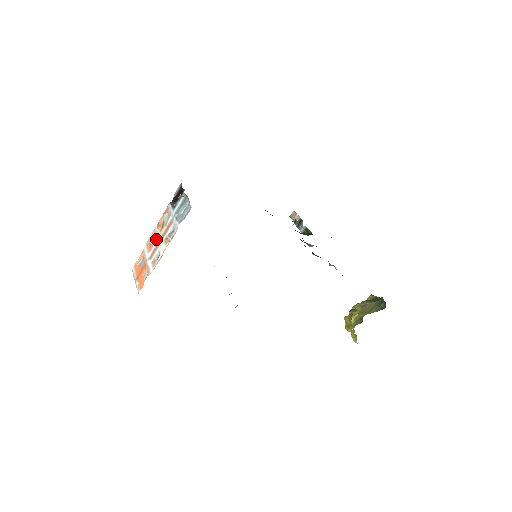
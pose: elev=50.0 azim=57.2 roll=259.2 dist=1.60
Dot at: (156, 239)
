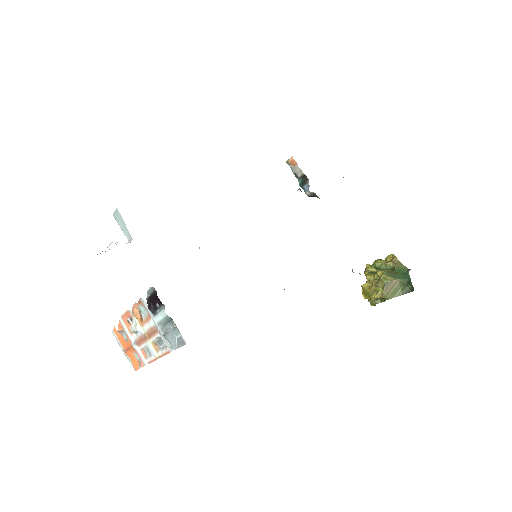
Dot at: (137, 331)
